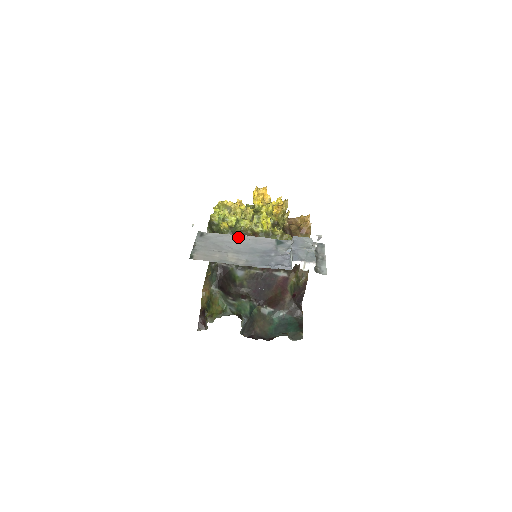
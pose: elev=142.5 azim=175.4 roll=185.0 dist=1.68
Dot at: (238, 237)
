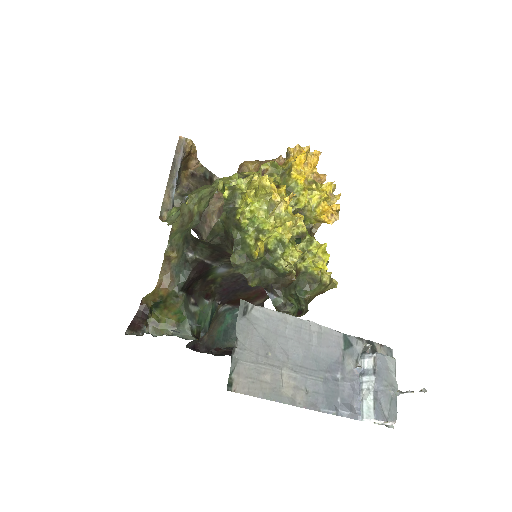
Dot at: (298, 324)
